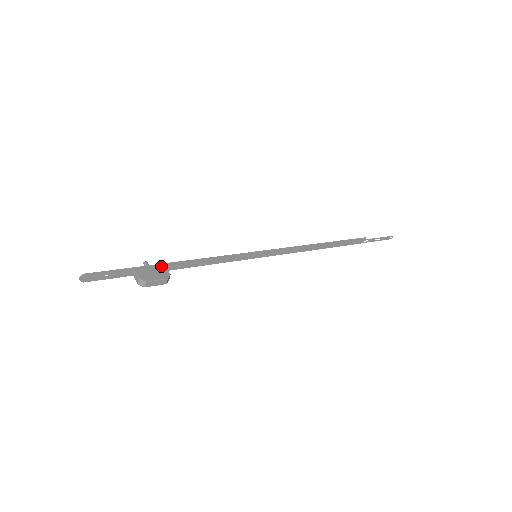
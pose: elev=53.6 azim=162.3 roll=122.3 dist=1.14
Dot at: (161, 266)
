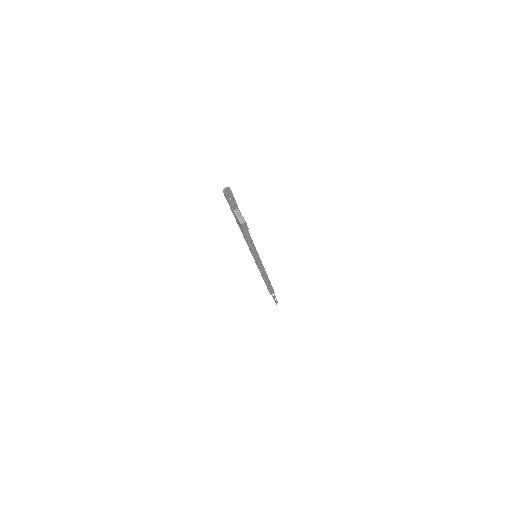
Dot at: occluded
